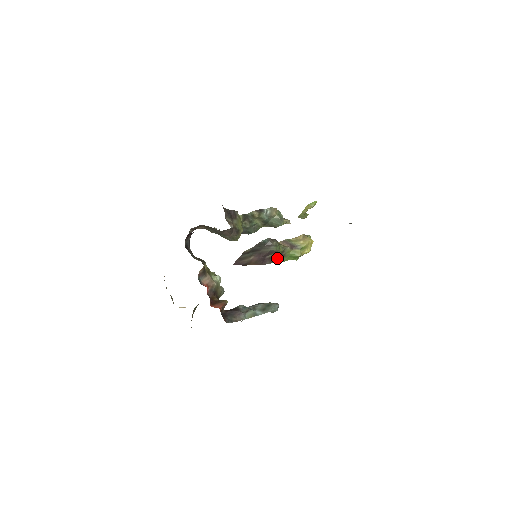
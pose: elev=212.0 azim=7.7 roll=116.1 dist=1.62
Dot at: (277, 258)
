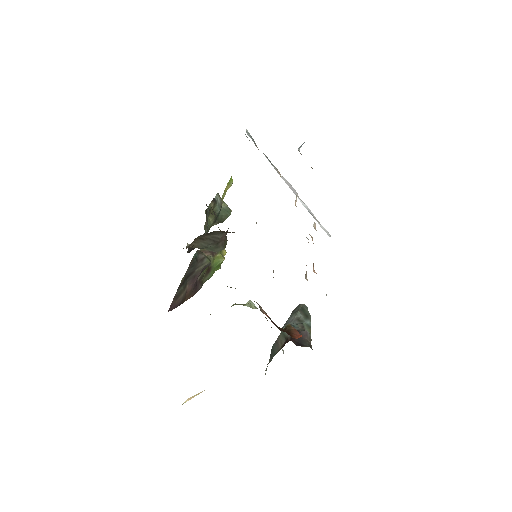
Dot at: (205, 276)
